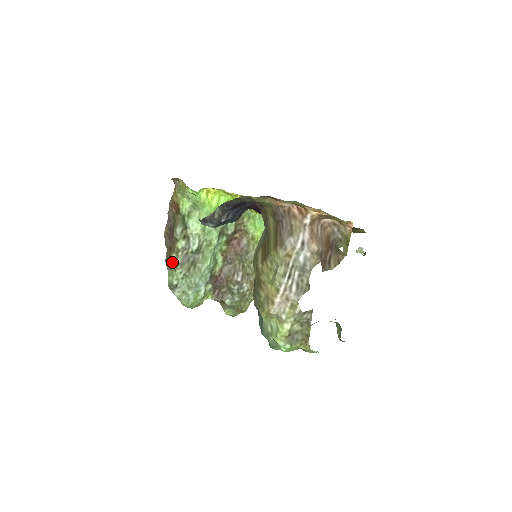
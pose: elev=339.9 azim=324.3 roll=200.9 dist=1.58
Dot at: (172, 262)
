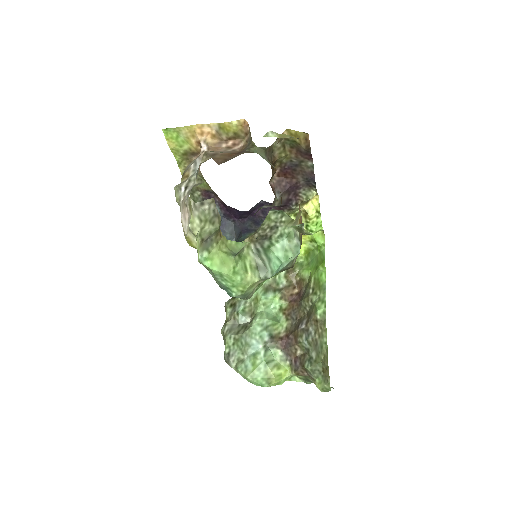
Dot at: (222, 332)
